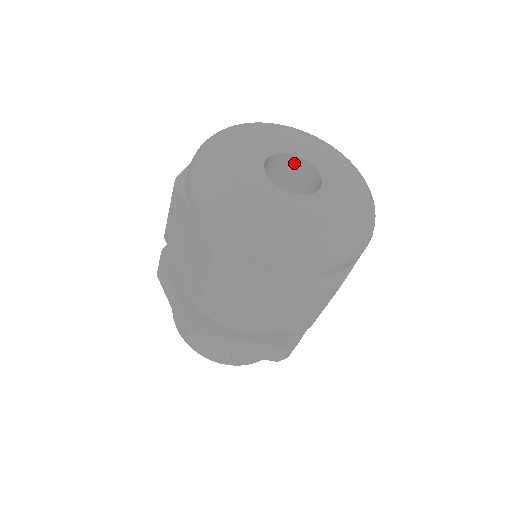
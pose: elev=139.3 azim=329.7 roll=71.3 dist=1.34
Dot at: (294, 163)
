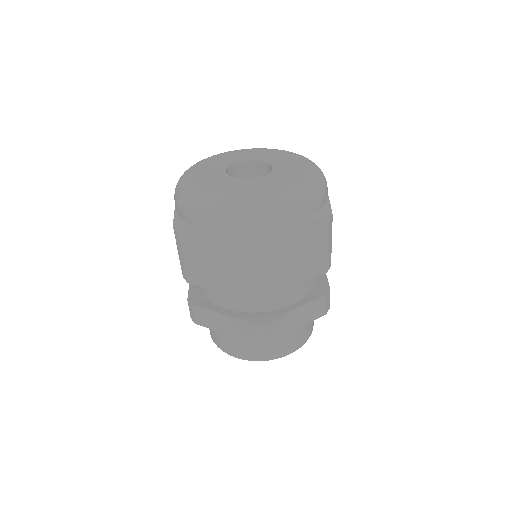
Dot at: (241, 168)
